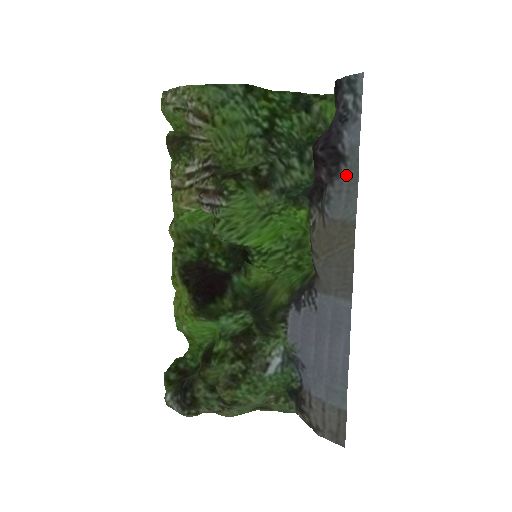
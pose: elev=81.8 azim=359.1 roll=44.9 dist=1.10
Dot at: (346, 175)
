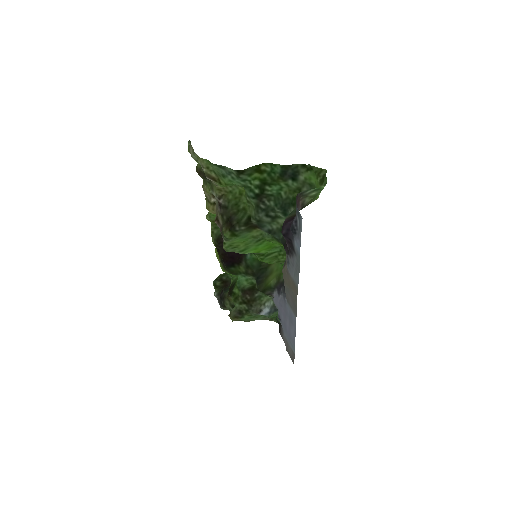
Dot at: (295, 260)
